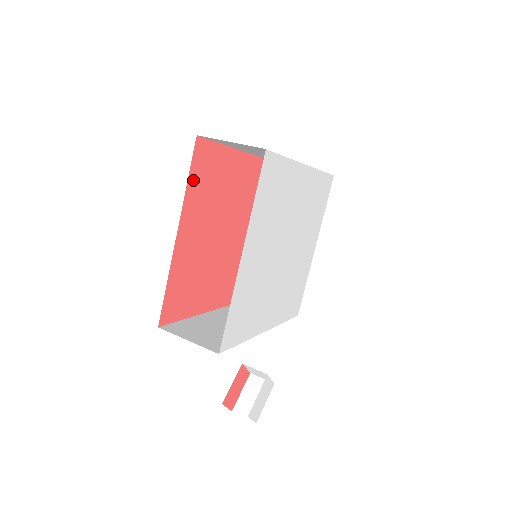
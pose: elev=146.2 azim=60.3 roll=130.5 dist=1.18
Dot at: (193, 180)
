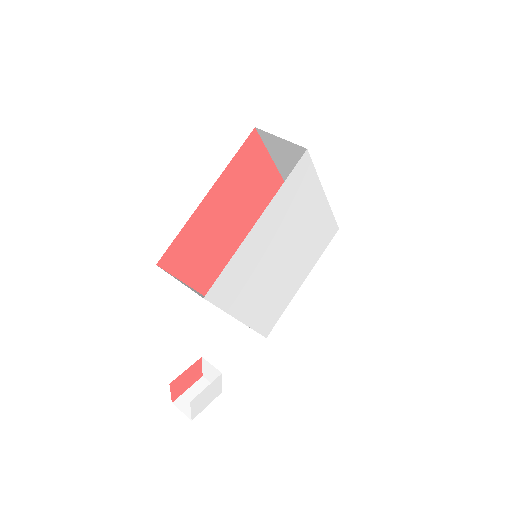
Dot at: (237, 160)
